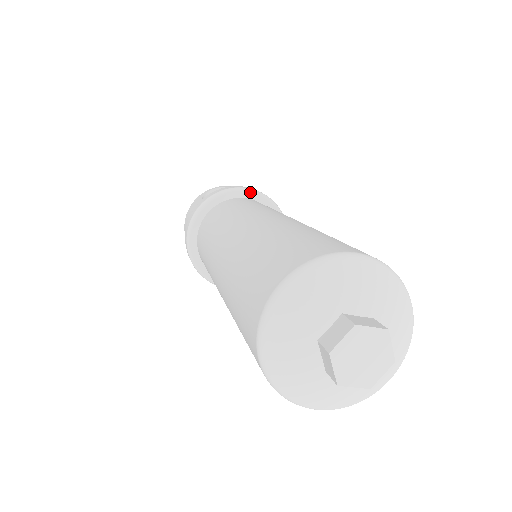
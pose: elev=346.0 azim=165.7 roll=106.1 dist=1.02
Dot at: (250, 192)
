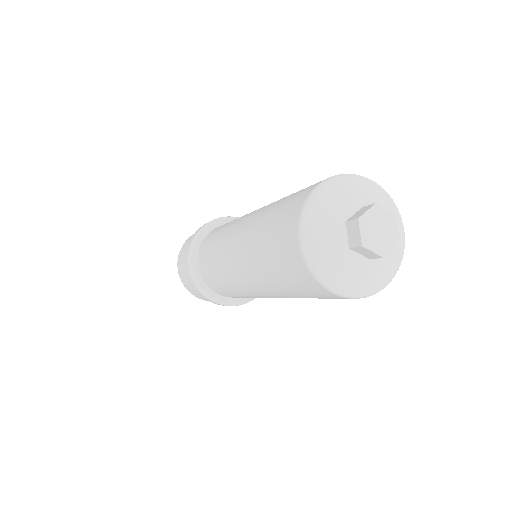
Dot at: occluded
